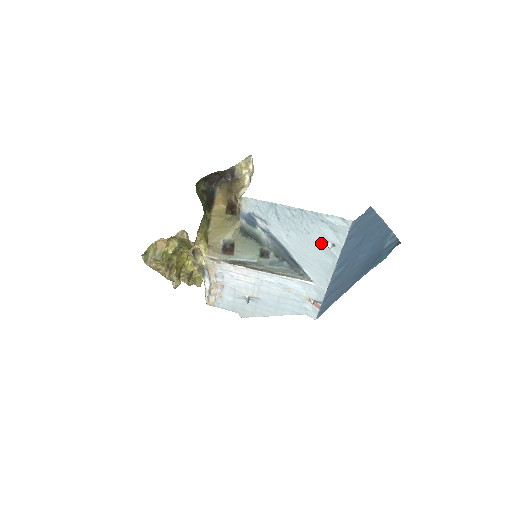
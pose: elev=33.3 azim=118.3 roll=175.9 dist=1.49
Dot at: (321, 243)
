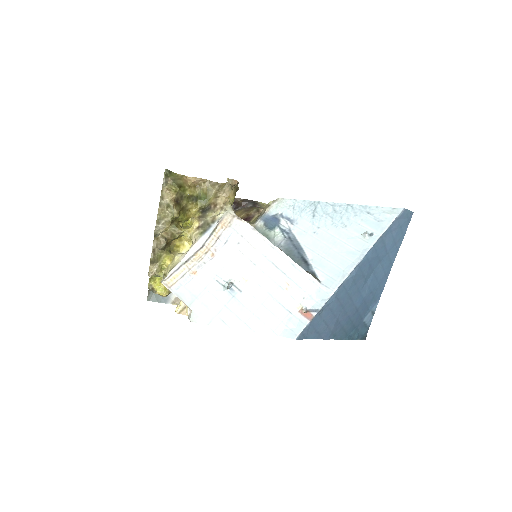
Dot at: (356, 235)
